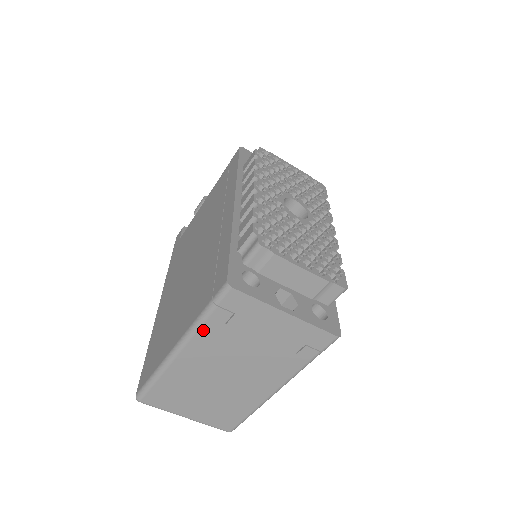
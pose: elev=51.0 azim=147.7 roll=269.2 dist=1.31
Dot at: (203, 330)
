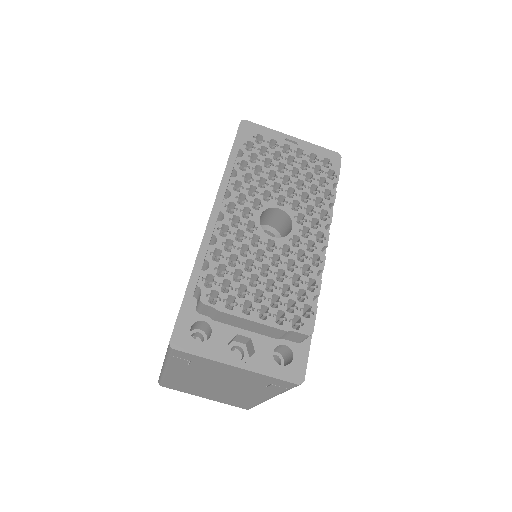
Dot at: (173, 365)
